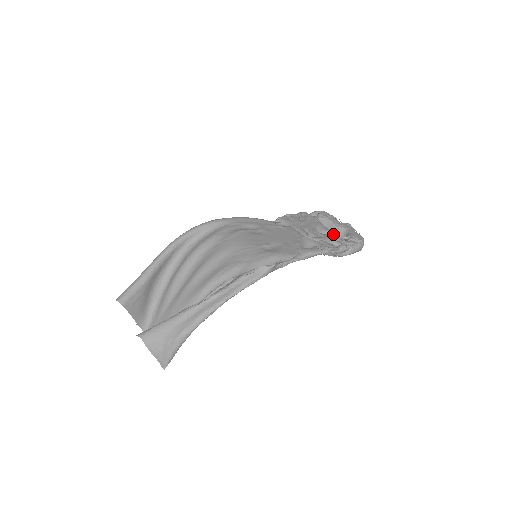
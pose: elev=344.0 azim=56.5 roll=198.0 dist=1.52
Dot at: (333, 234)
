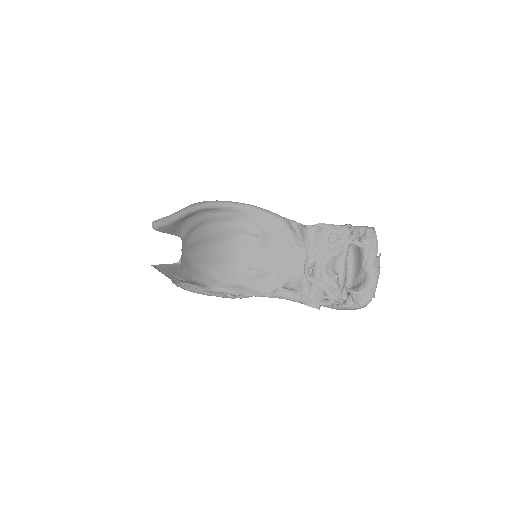
Dot at: (339, 280)
